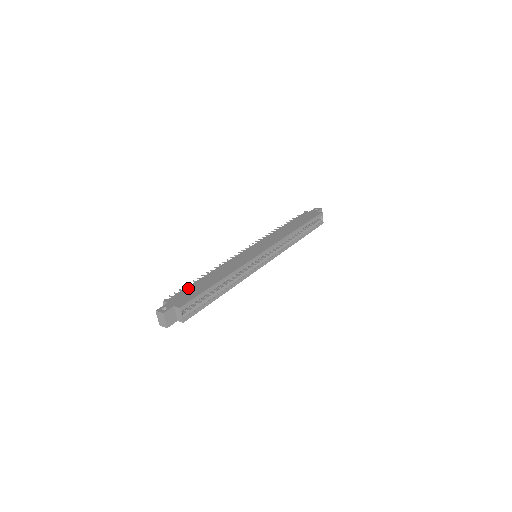
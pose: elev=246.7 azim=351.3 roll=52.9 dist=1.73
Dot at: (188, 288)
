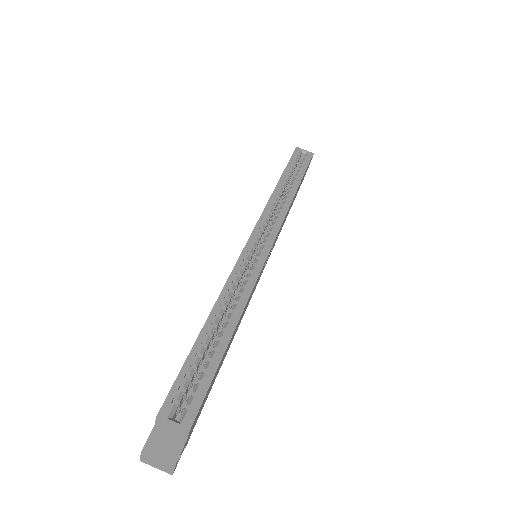
Dot at: occluded
